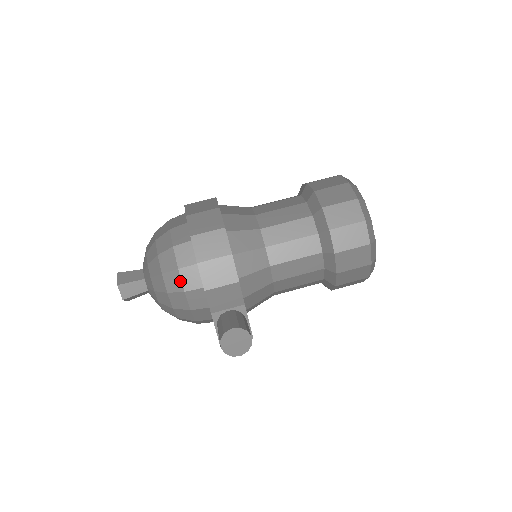
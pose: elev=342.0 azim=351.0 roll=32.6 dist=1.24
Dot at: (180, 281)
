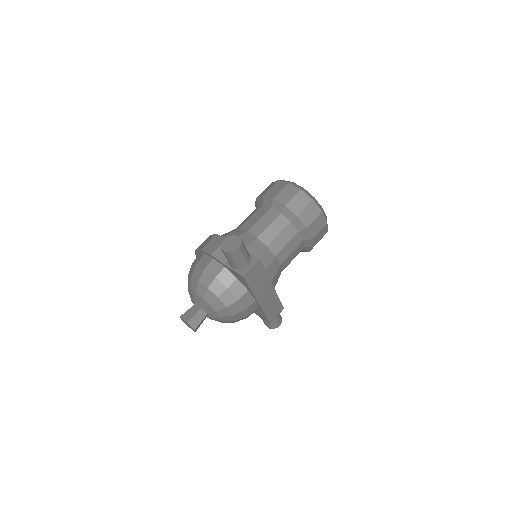
Dot at: (200, 267)
